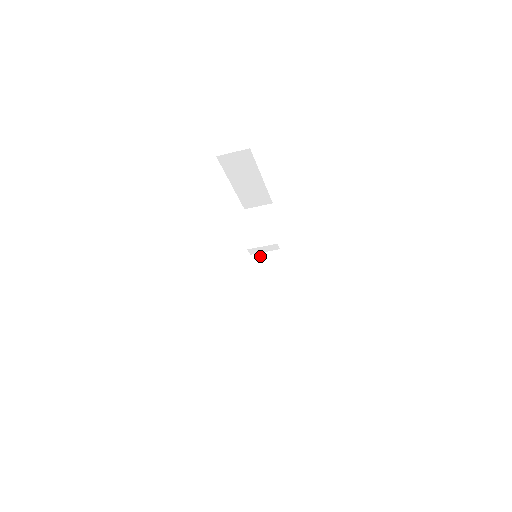
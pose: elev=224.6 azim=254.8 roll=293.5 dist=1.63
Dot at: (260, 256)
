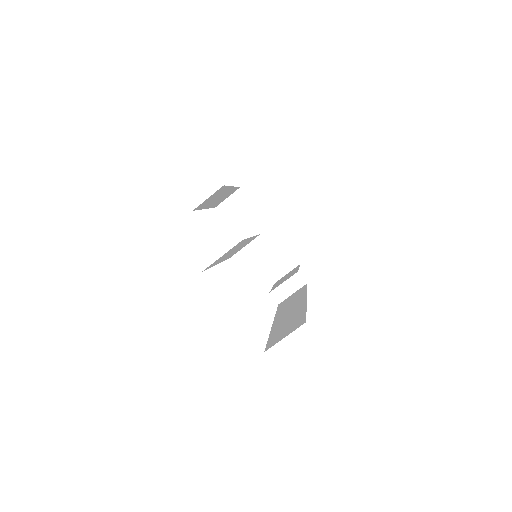
Dot at: (287, 298)
